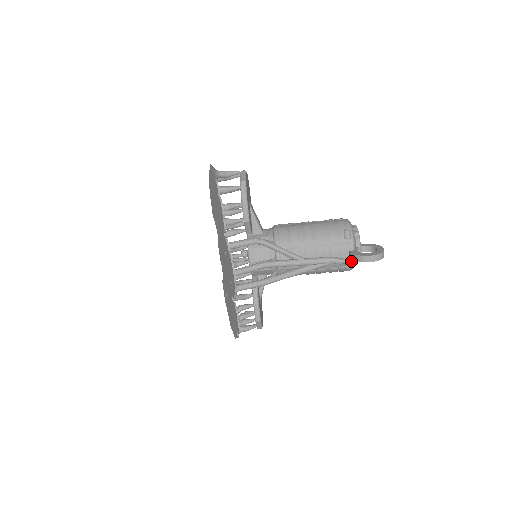
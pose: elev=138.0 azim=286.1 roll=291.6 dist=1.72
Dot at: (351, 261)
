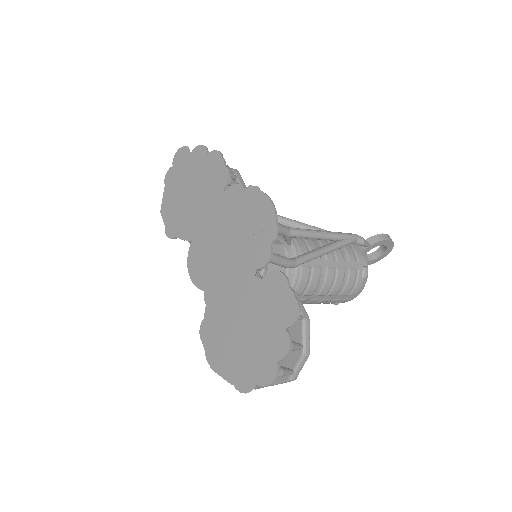
Dot at: (365, 259)
